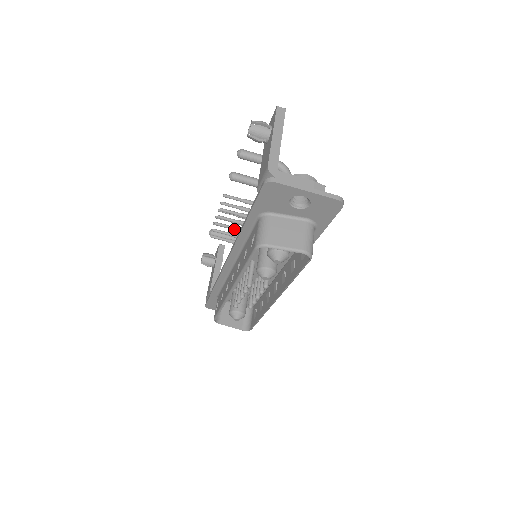
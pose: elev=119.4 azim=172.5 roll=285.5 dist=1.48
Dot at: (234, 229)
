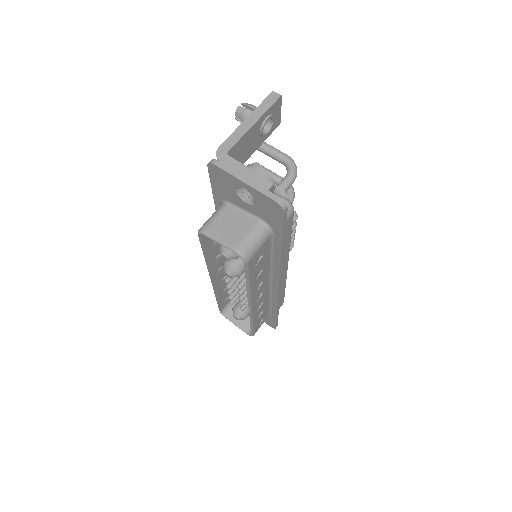
Dot at: occluded
